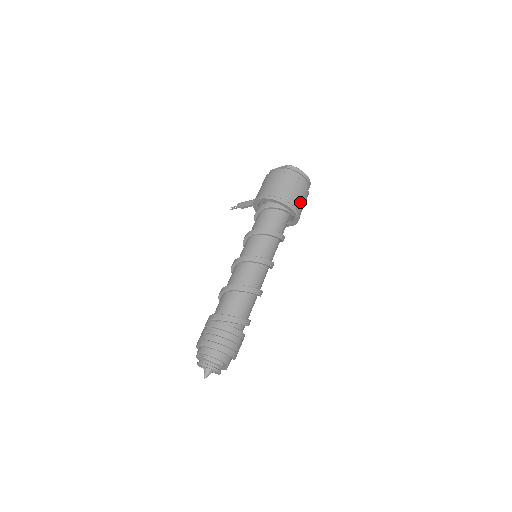
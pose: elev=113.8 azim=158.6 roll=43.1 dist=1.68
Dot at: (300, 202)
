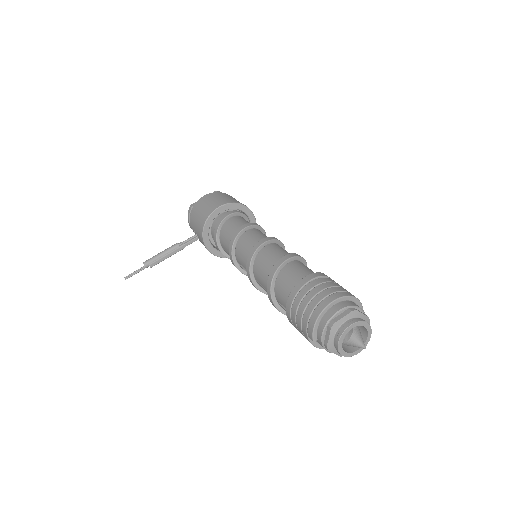
Dot at: occluded
